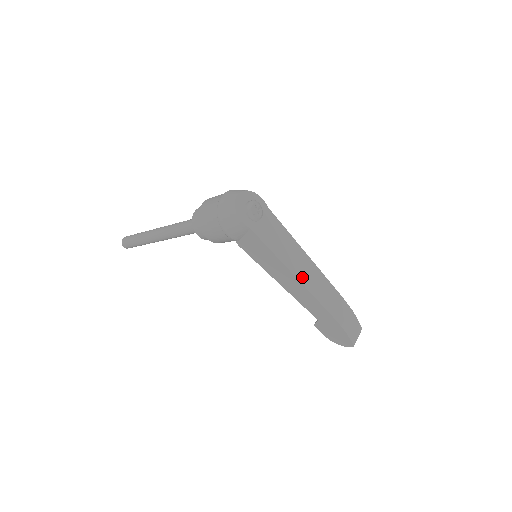
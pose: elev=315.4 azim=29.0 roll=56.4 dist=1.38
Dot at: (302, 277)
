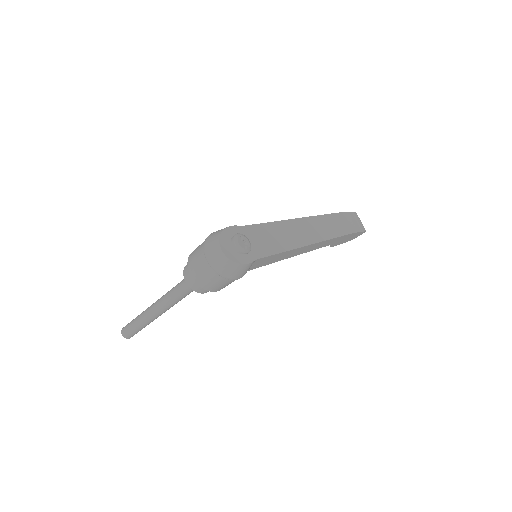
Dot at: (308, 239)
